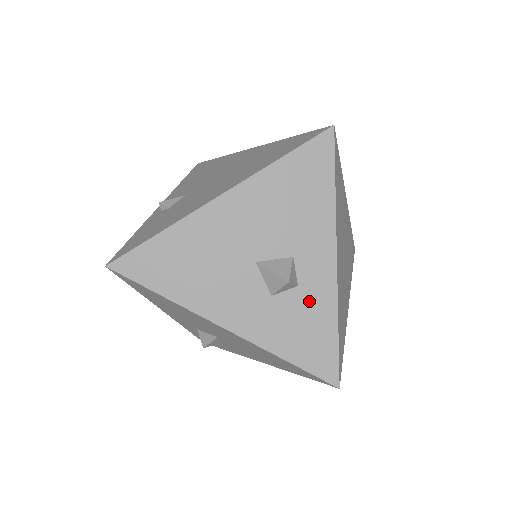
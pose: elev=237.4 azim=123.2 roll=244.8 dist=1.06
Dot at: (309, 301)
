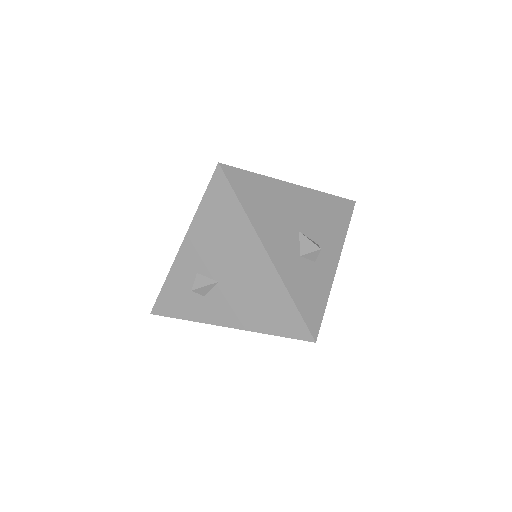
Dot at: (318, 275)
